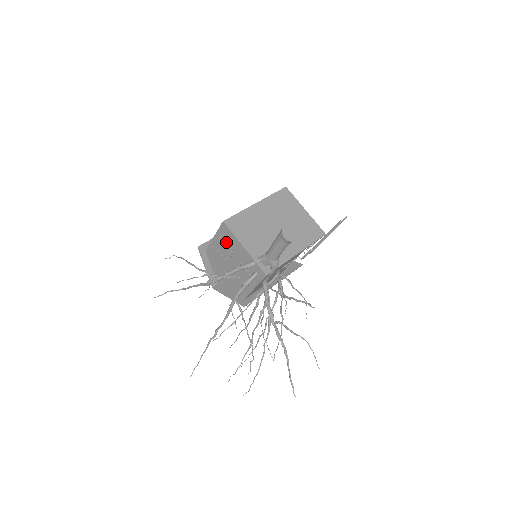
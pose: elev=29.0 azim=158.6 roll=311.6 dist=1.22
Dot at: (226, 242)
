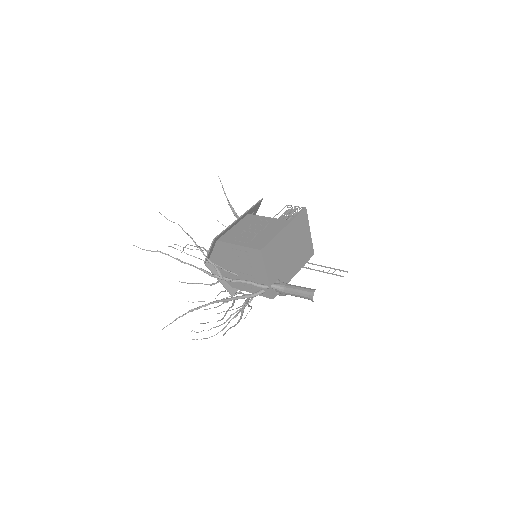
Dot at: (250, 258)
